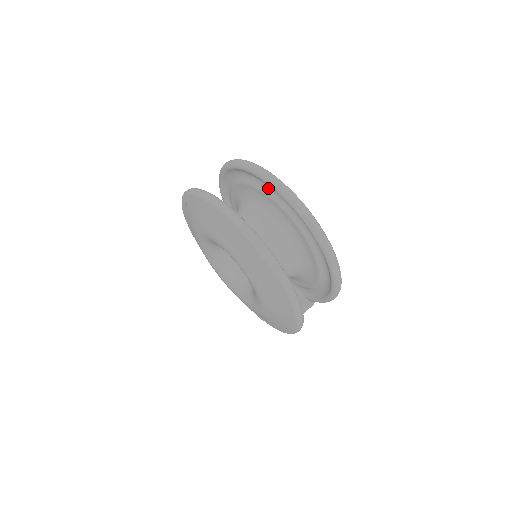
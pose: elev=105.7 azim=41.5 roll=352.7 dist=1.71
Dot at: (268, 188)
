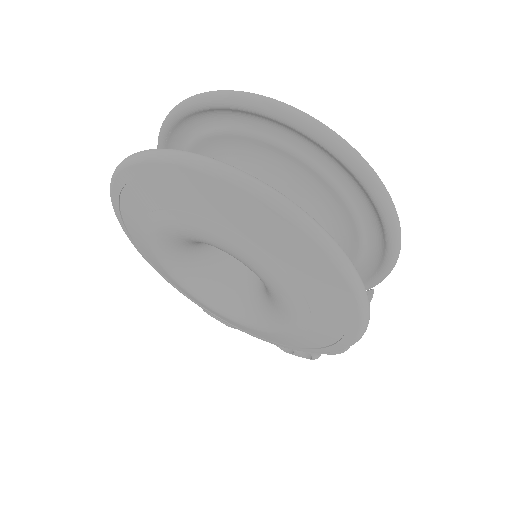
Dot at: (218, 120)
